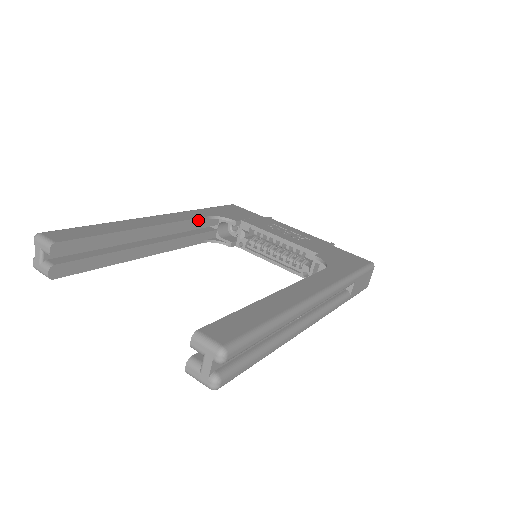
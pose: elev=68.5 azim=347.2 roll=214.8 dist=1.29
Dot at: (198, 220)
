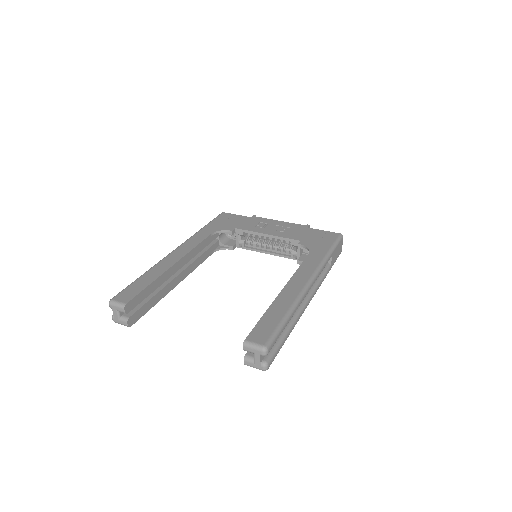
Dot at: (205, 241)
